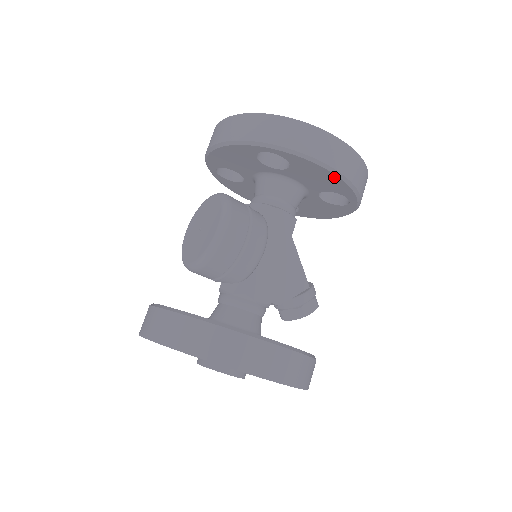
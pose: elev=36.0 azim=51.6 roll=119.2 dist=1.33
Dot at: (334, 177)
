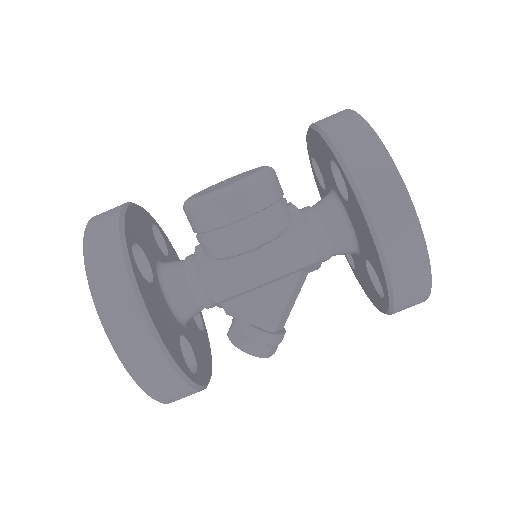
Dot at: (375, 248)
